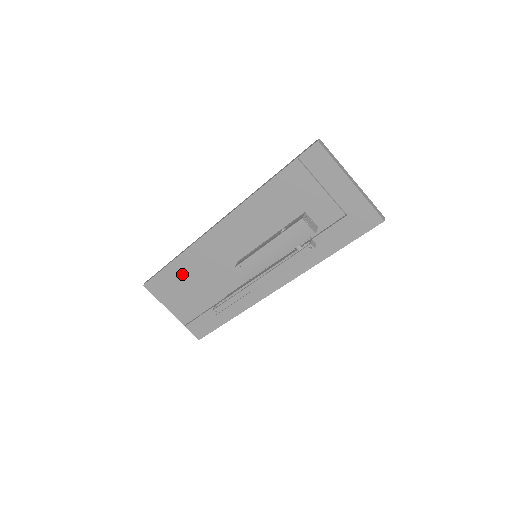
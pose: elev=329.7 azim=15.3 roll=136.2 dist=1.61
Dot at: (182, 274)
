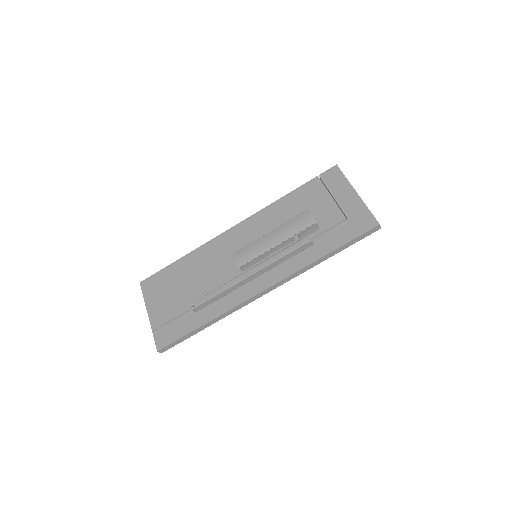
Dot at: (181, 272)
